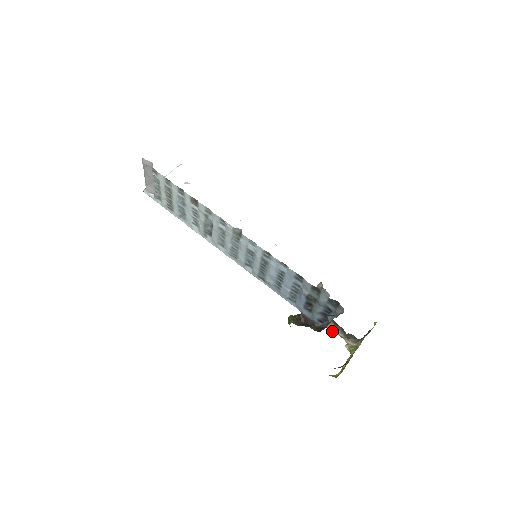
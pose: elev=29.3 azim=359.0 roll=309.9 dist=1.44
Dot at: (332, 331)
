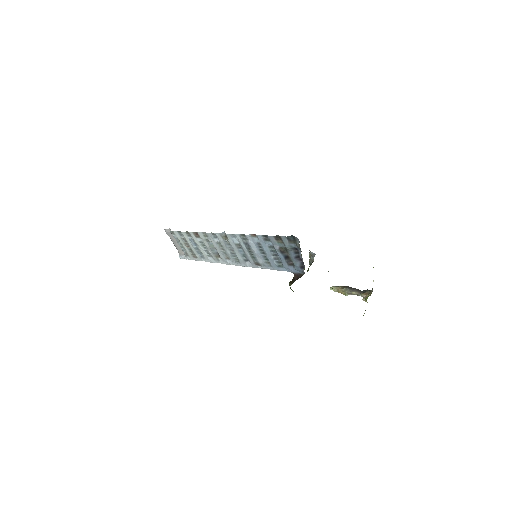
Dot at: (348, 294)
